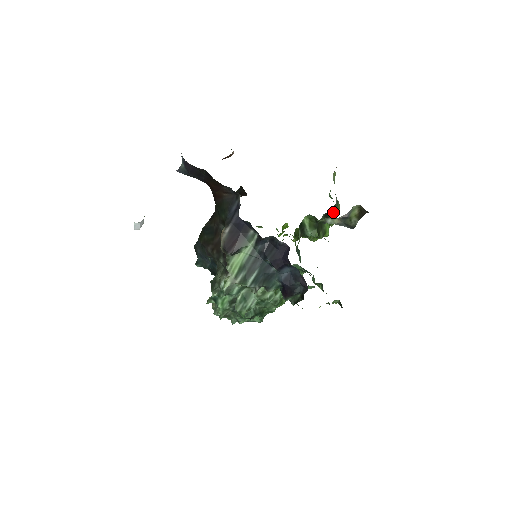
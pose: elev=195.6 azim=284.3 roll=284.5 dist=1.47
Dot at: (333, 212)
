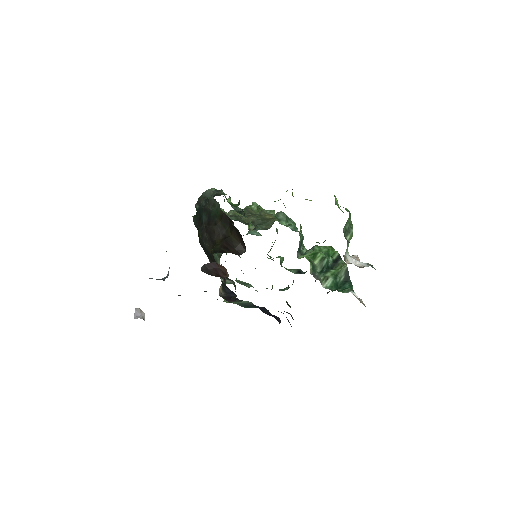
Dot at: occluded
